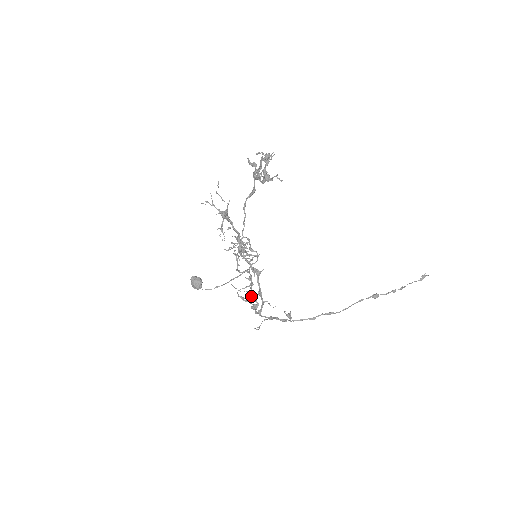
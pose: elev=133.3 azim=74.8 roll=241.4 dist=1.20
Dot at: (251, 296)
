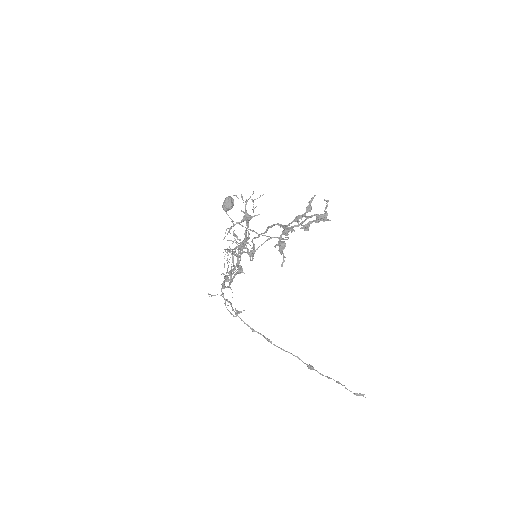
Dot at: (230, 271)
